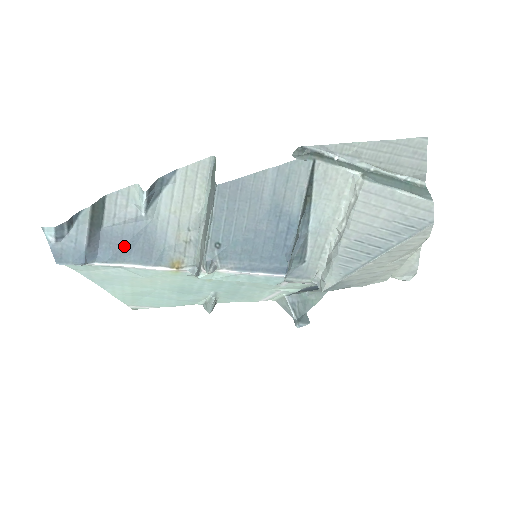
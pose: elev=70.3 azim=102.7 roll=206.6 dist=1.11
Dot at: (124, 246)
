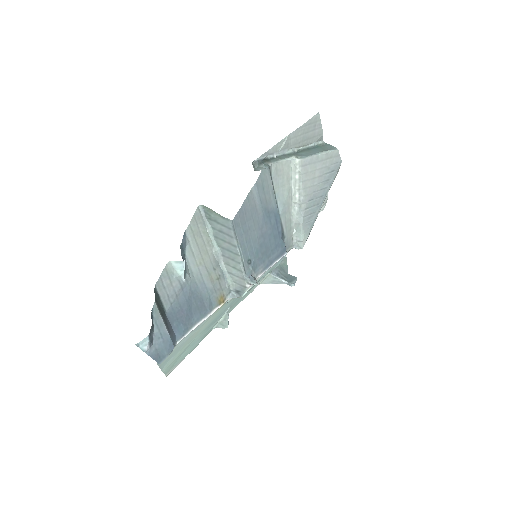
Dot at: (186, 314)
